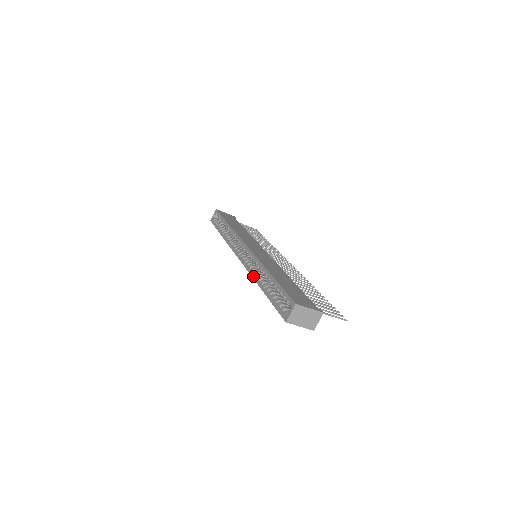
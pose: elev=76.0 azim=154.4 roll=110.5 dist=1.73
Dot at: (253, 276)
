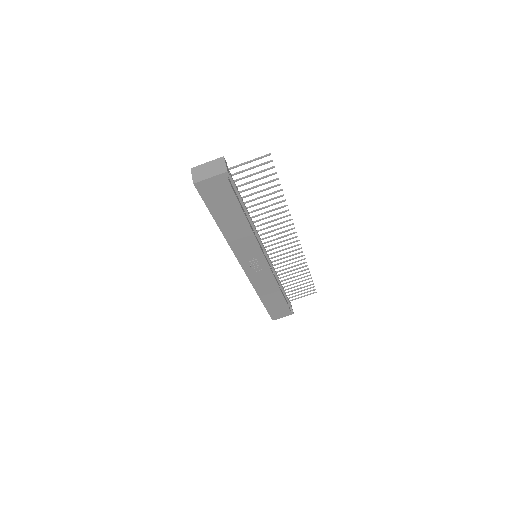
Dot at: (227, 242)
